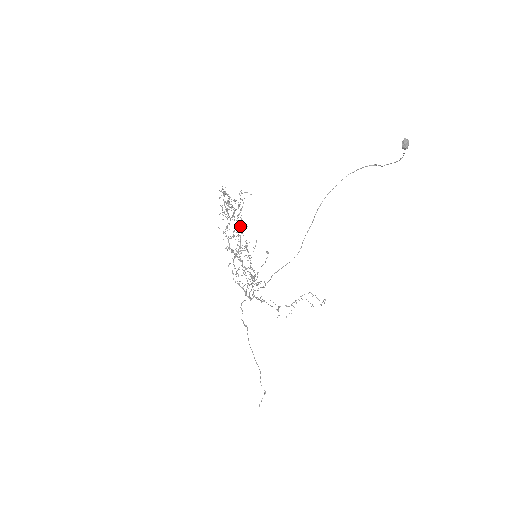
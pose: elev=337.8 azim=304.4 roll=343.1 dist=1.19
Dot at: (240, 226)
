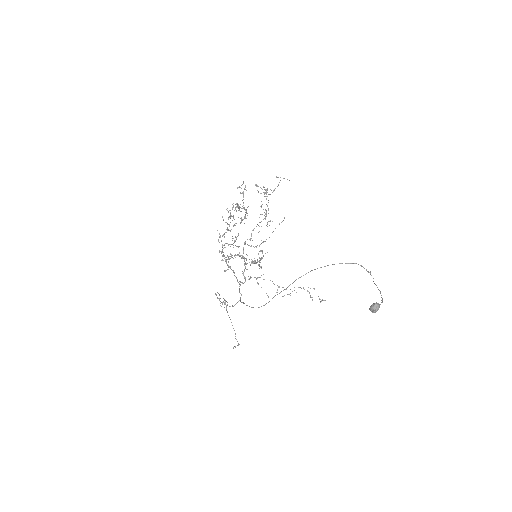
Dot at: (235, 241)
